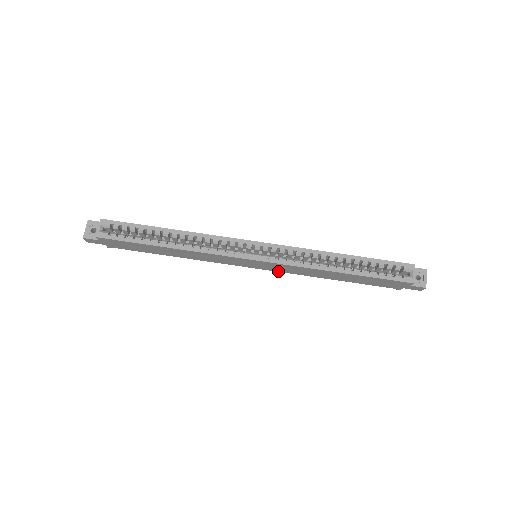
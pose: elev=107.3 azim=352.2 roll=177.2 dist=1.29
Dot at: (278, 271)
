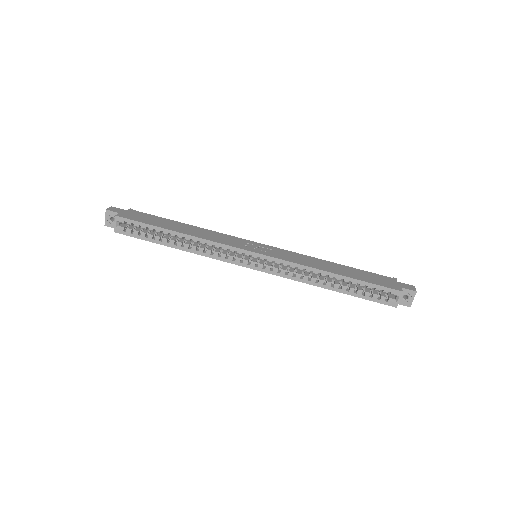
Dot at: occluded
